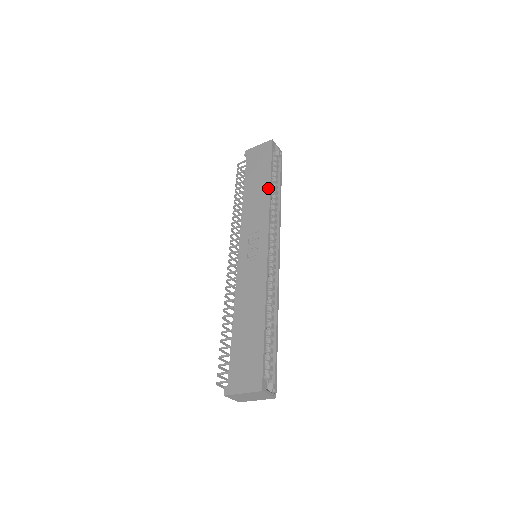
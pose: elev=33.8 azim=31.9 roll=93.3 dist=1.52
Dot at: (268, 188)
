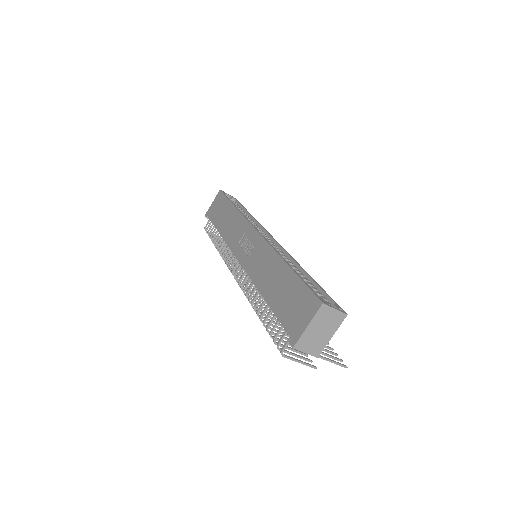
Dot at: (234, 209)
